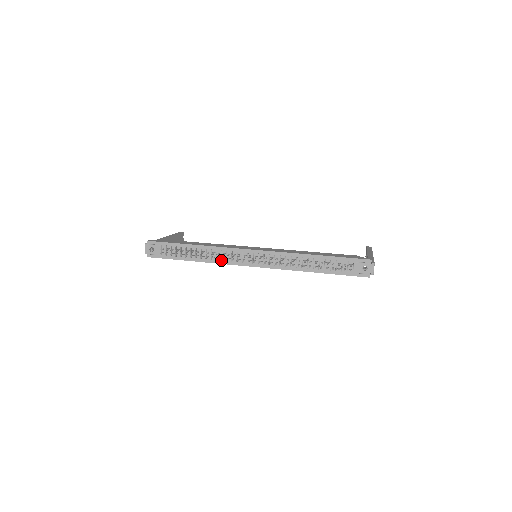
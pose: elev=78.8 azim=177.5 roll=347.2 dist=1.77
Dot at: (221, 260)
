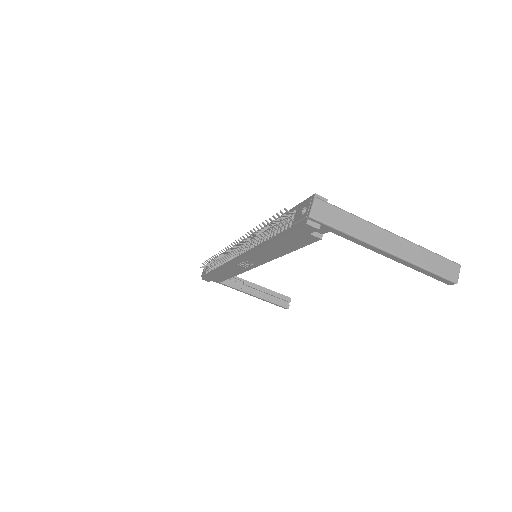
Dot at: (225, 262)
